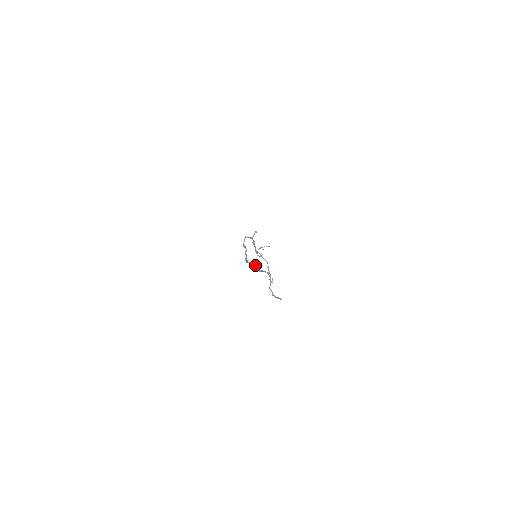
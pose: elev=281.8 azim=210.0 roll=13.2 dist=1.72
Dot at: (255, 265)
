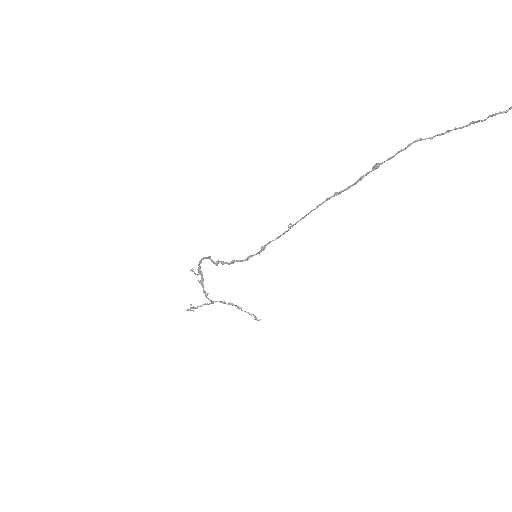
Dot at: (342, 190)
